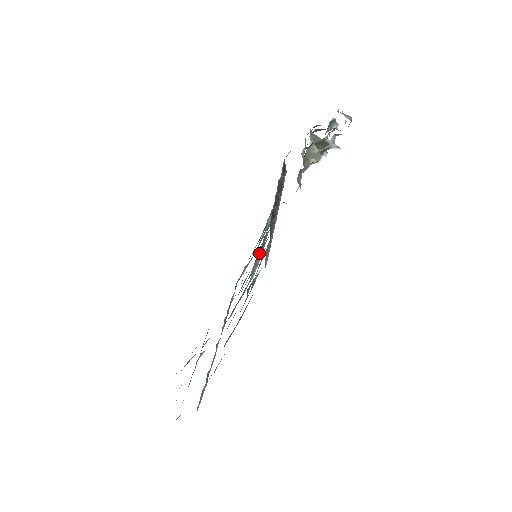
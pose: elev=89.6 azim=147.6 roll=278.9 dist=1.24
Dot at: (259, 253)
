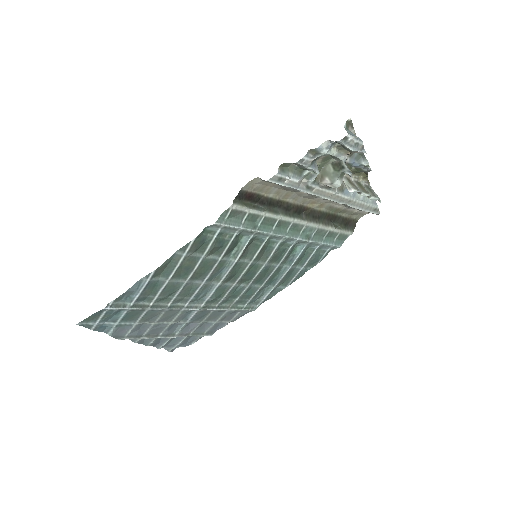
Dot at: (244, 236)
